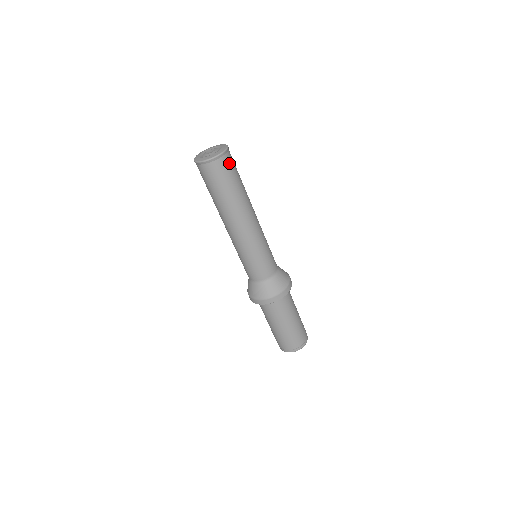
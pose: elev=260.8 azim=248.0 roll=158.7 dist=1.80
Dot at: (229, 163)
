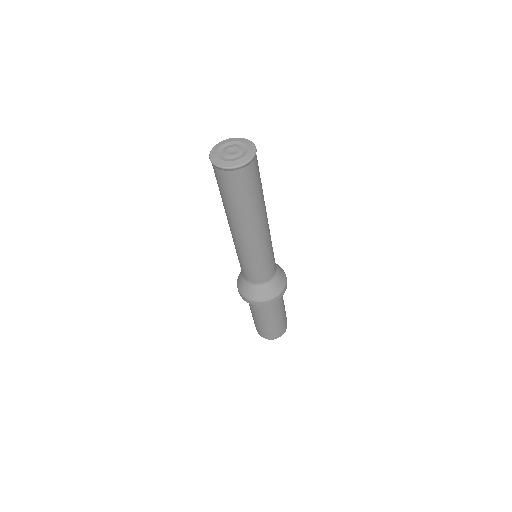
Dot at: (251, 173)
